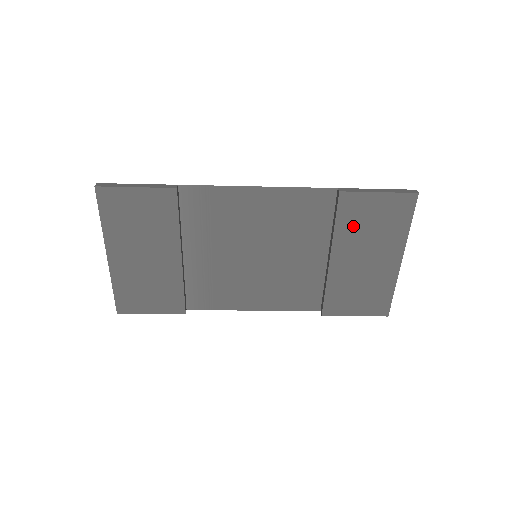
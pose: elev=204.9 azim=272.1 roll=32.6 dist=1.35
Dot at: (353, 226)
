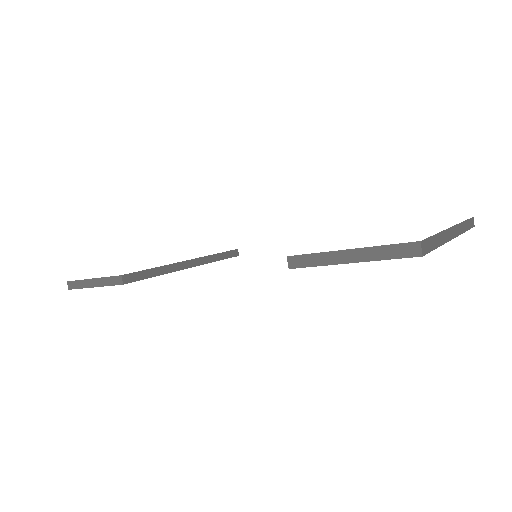
Dot at: occluded
